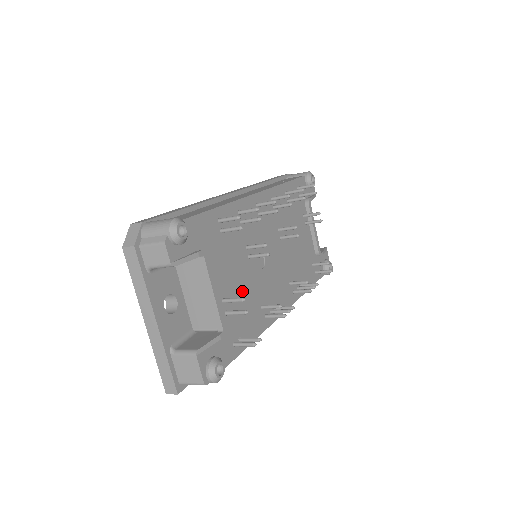
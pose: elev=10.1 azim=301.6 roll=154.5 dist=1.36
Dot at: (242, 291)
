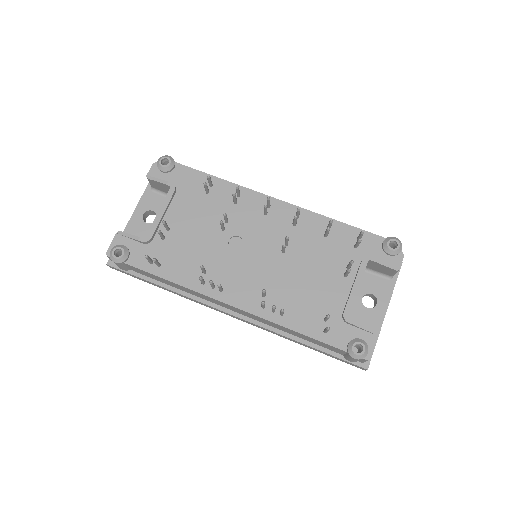
Dot at: (193, 241)
